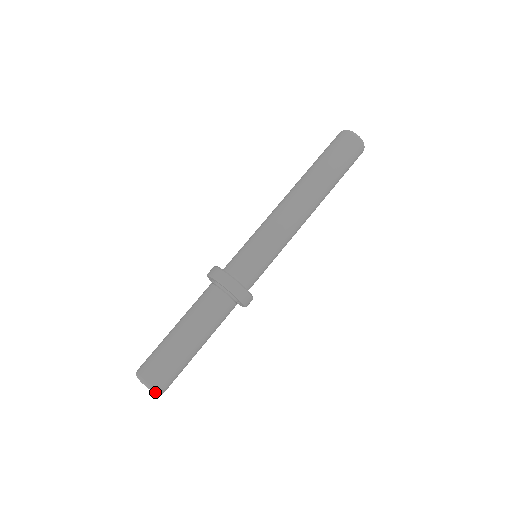
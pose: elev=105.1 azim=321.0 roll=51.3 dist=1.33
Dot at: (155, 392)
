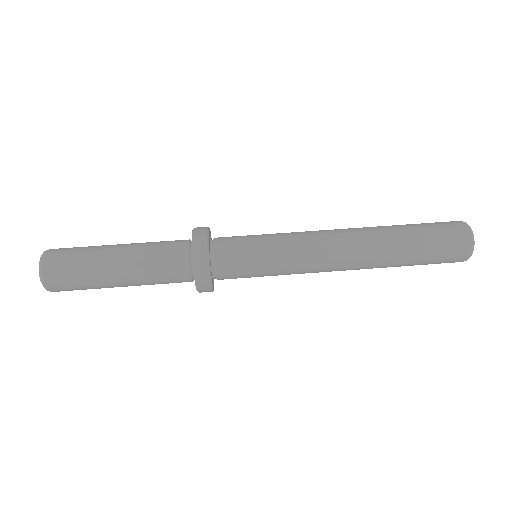
Dot at: (47, 290)
